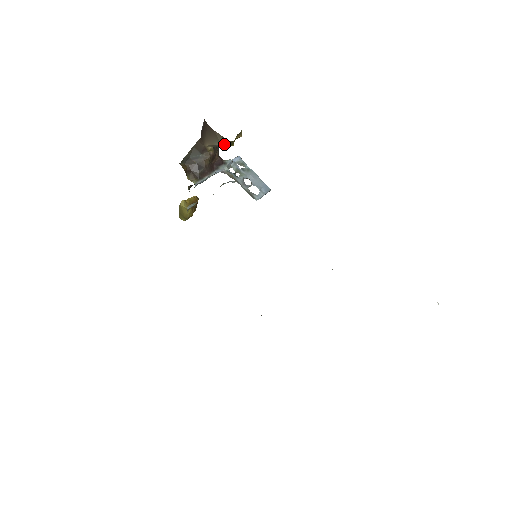
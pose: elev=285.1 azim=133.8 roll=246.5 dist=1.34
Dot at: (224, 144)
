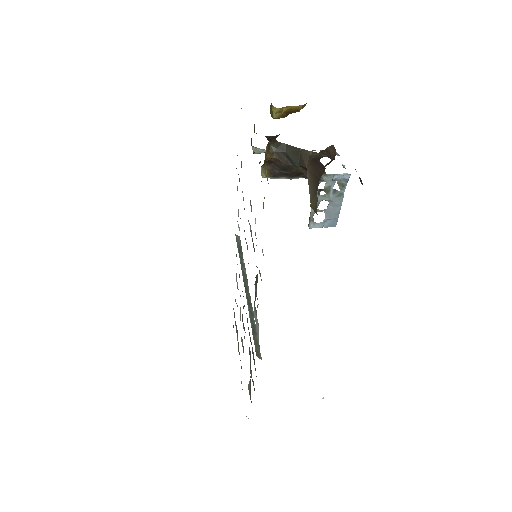
Dot at: (312, 208)
